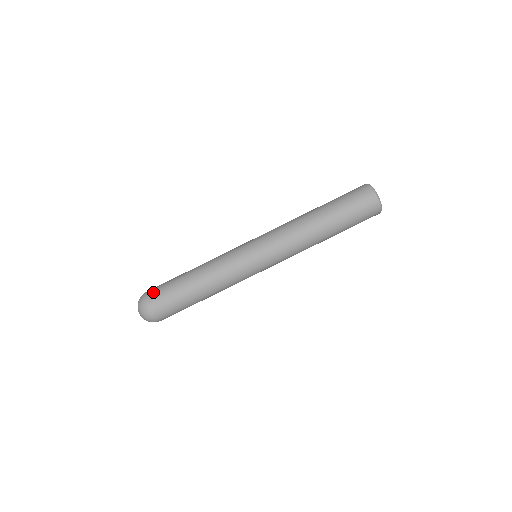
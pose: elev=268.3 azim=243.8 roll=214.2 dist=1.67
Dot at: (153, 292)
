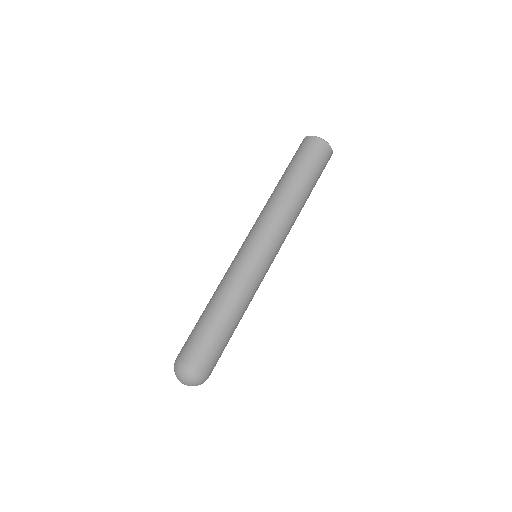
Dot at: (182, 350)
